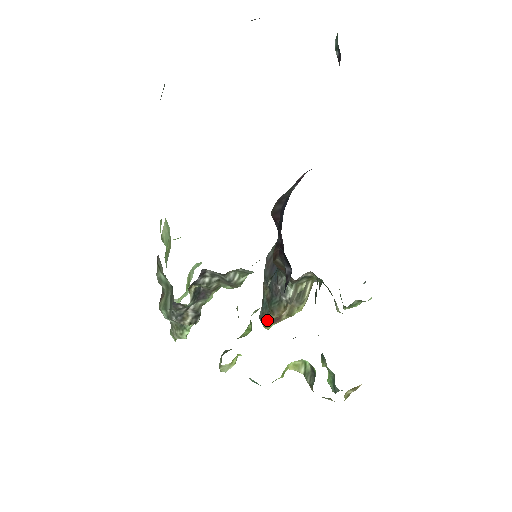
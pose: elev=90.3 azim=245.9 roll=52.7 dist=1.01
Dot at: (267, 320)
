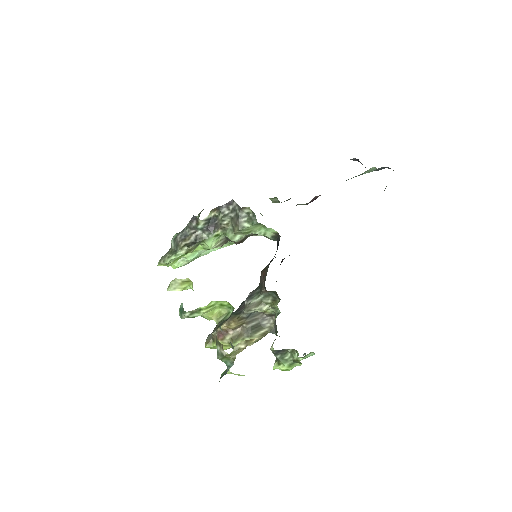
Dot at: (215, 330)
